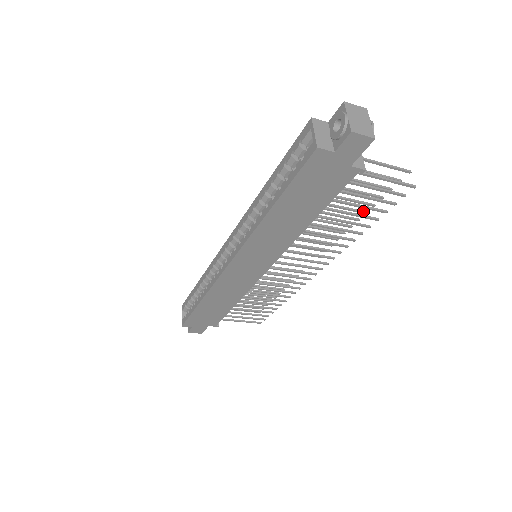
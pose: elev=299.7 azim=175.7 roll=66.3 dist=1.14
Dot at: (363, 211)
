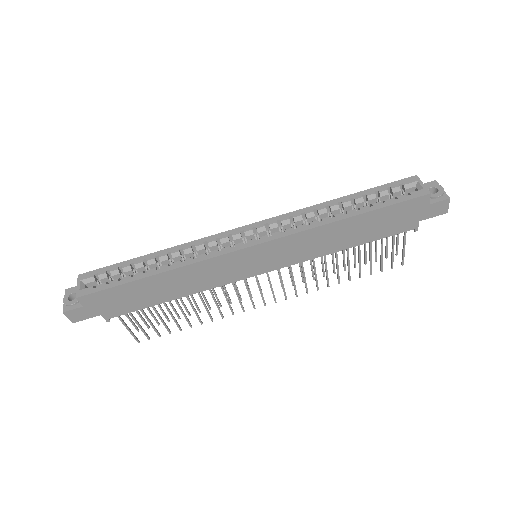
Dot at: (345, 267)
